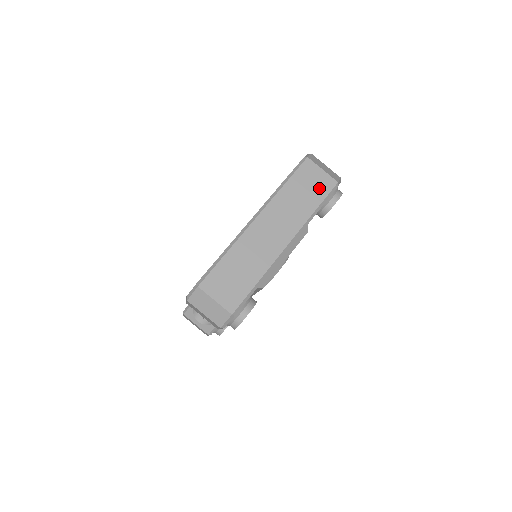
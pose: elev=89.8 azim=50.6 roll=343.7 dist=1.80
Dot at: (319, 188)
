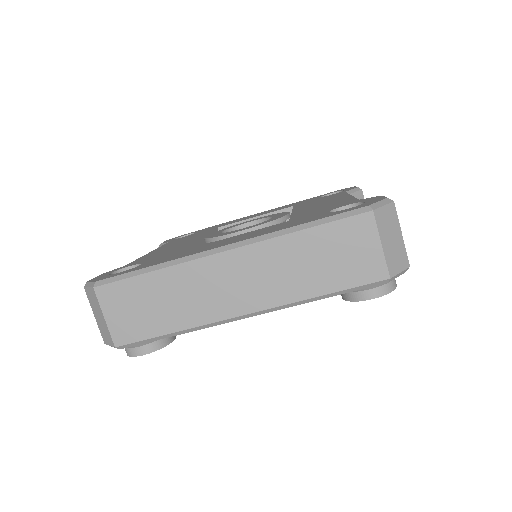
Dot at: (353, 268)
